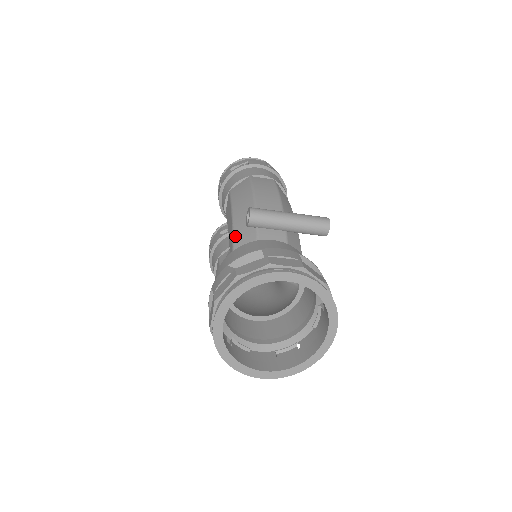
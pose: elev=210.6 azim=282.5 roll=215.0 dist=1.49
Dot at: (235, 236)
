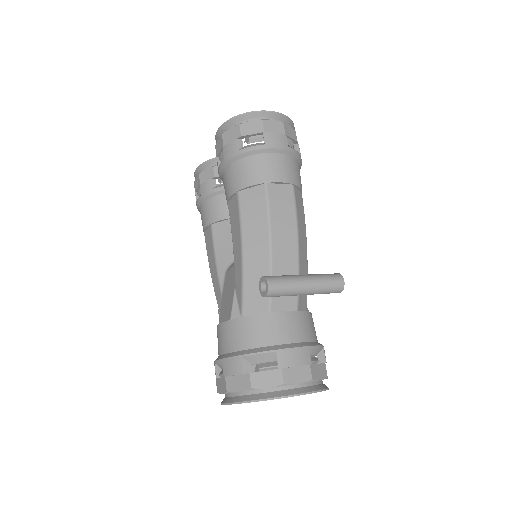
Dot at: (245, 292)
